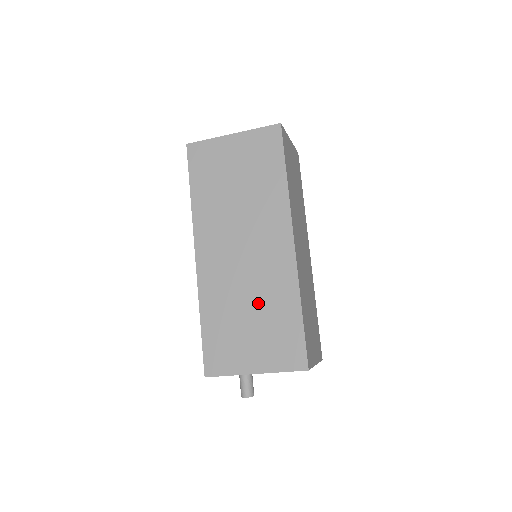
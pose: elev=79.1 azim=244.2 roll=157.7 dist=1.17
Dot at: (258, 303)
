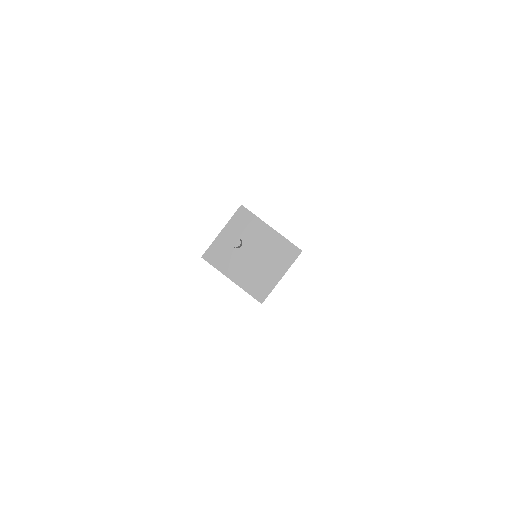
Dot at: occluded
